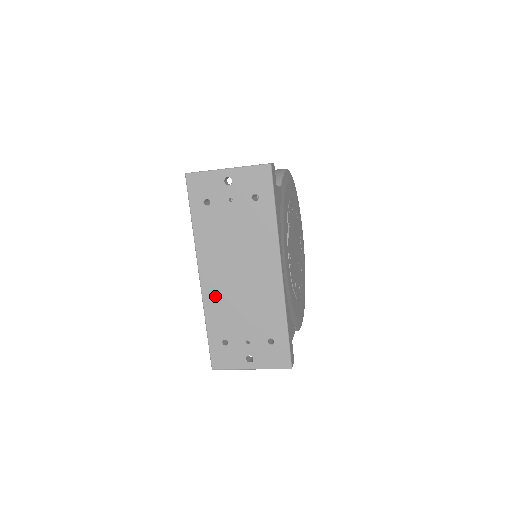
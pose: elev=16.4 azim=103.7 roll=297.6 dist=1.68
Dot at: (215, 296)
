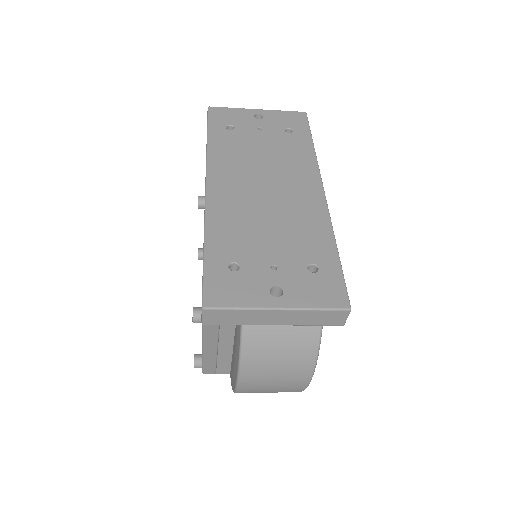
Dot at: (226, 208)
